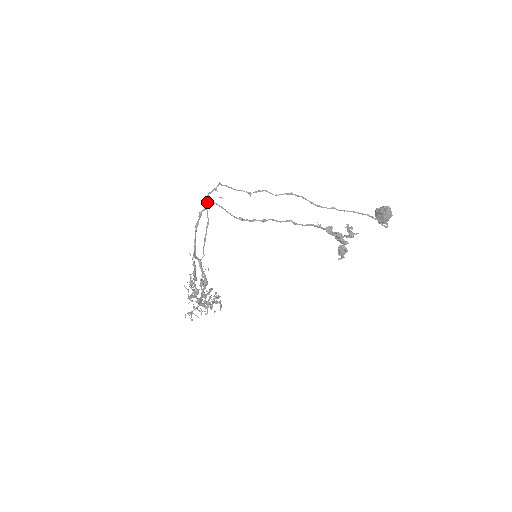
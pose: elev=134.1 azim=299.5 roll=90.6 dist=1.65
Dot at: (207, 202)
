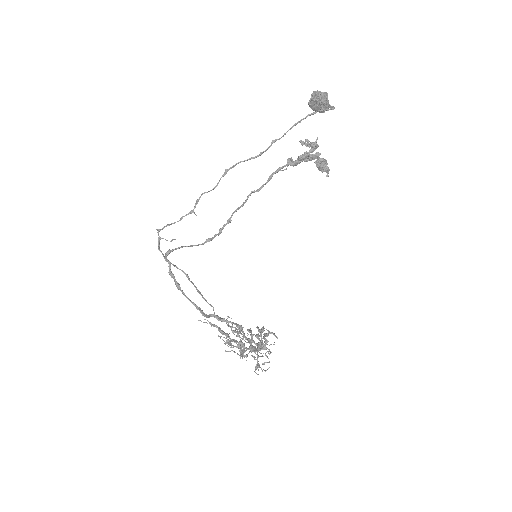
Dot at: (165, 257)
